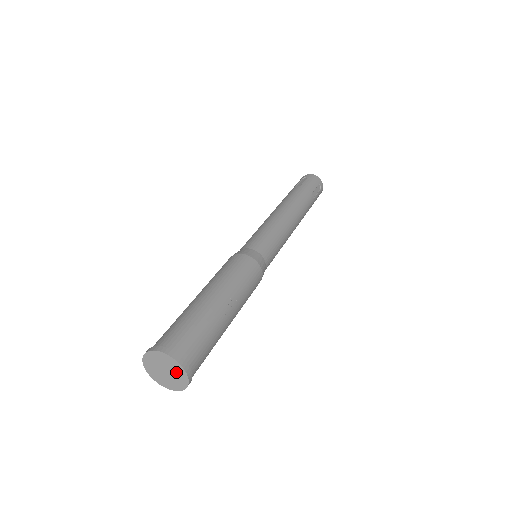
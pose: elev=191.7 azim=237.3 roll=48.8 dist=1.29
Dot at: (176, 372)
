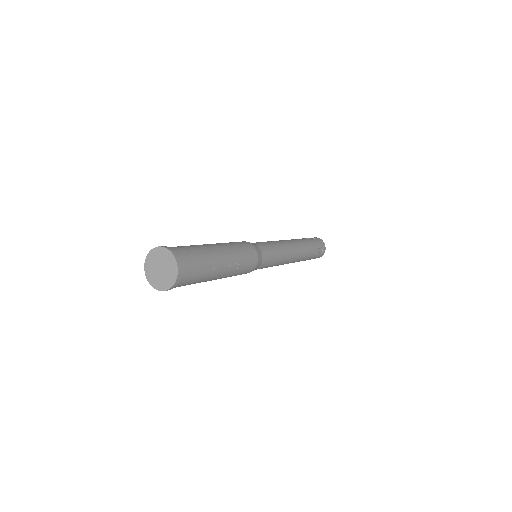
Dot at: (169, 272)
